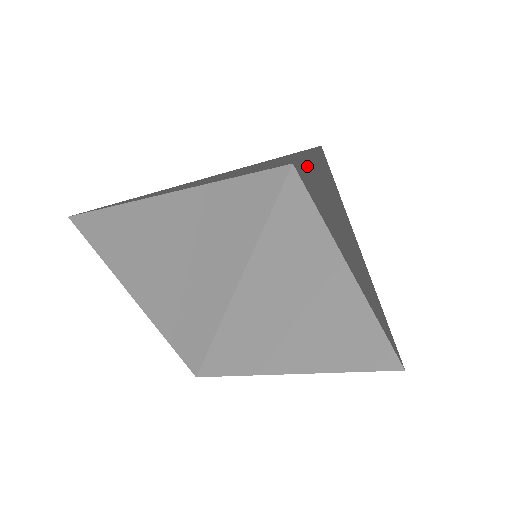
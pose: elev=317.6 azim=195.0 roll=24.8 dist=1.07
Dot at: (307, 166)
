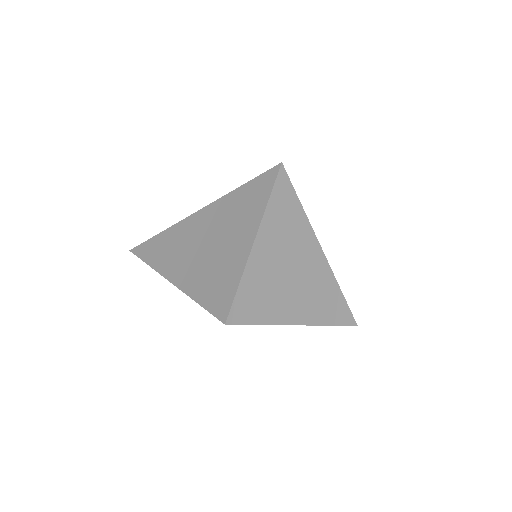
Dot at: occluded
